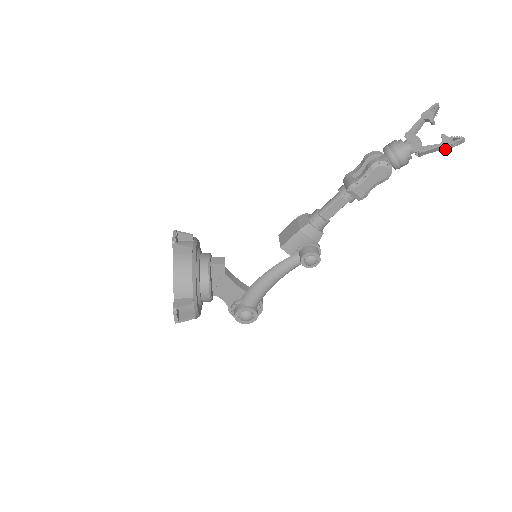
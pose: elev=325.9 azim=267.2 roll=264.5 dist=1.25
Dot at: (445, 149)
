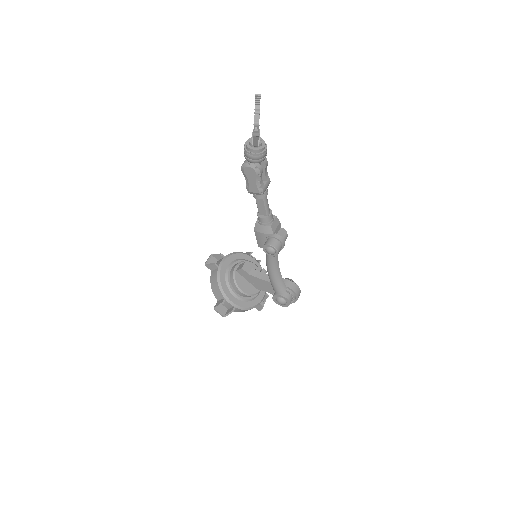
Dot at: (256, 136)
